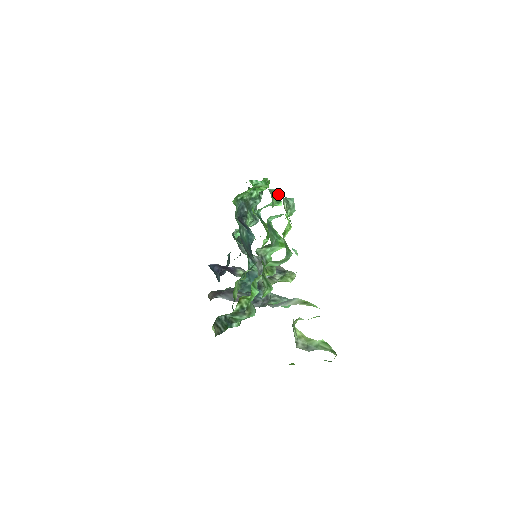
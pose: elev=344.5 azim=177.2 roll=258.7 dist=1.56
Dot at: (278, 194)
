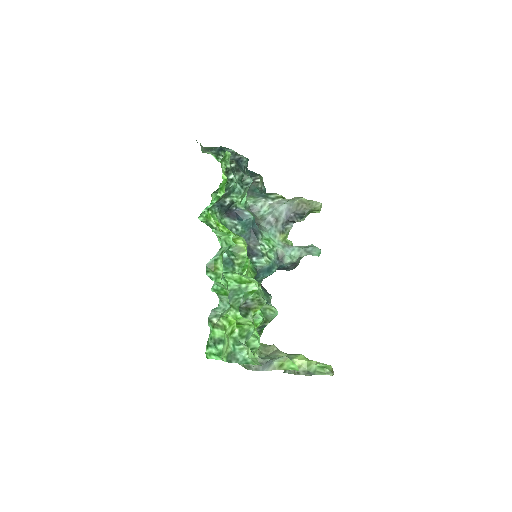
Dot at: (221, 251)
